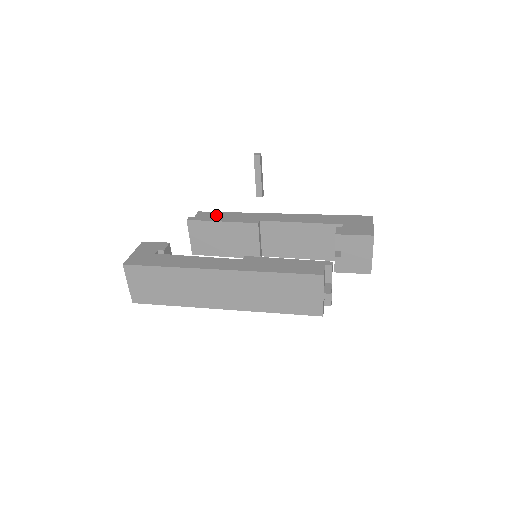
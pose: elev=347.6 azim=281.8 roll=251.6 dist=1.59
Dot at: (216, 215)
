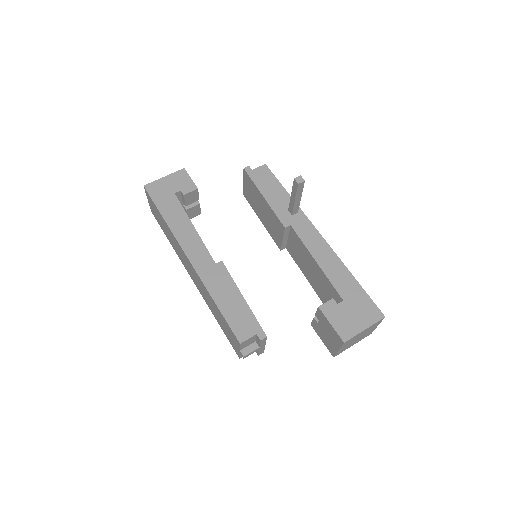
Dot at: (270, 183)
